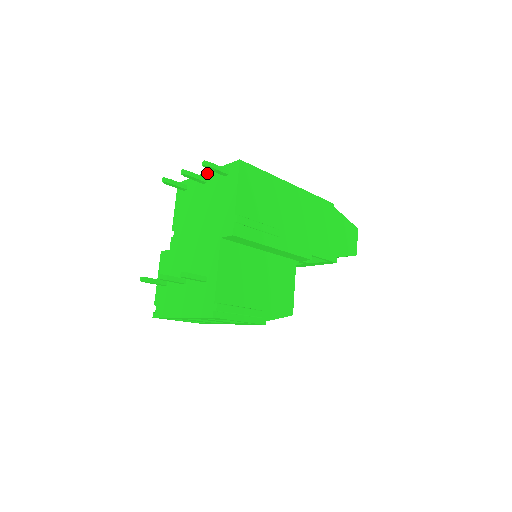
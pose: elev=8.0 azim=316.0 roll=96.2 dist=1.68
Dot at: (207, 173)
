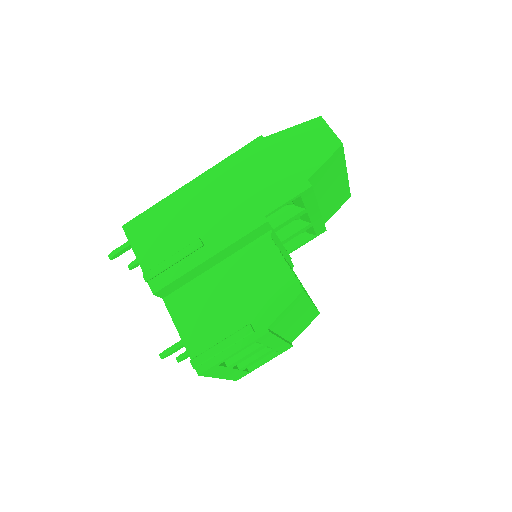
Dot at: occluded
